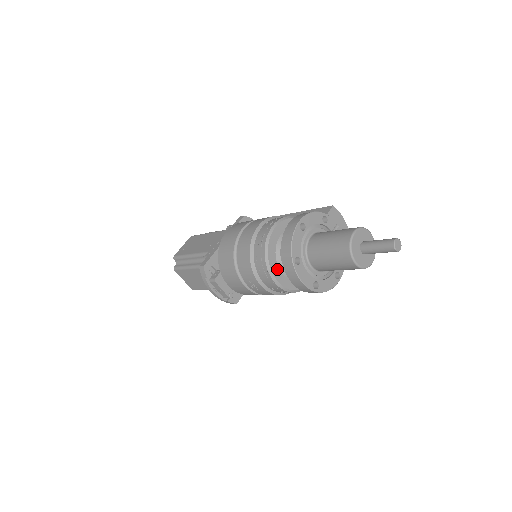
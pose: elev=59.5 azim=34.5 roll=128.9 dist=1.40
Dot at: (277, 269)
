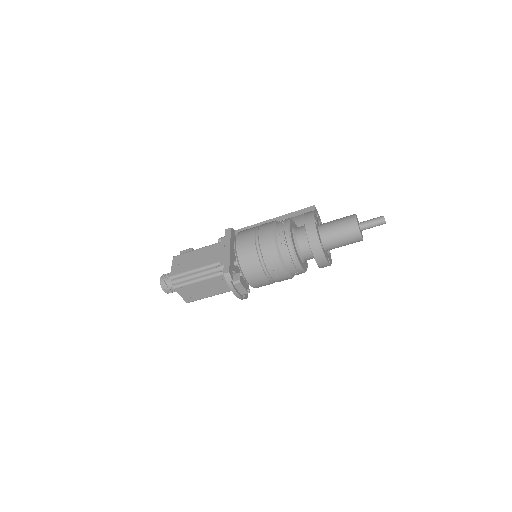
Dot at: (299, 257)
